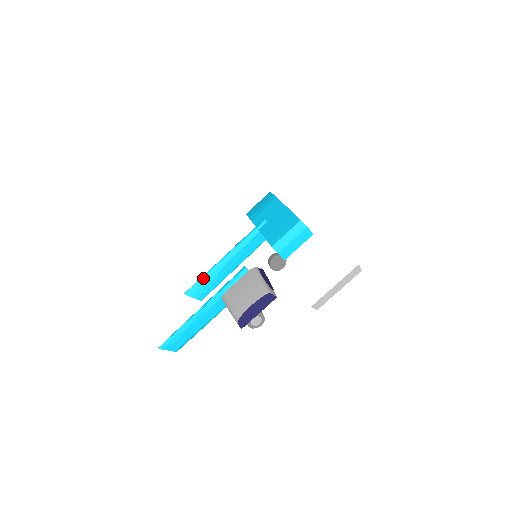
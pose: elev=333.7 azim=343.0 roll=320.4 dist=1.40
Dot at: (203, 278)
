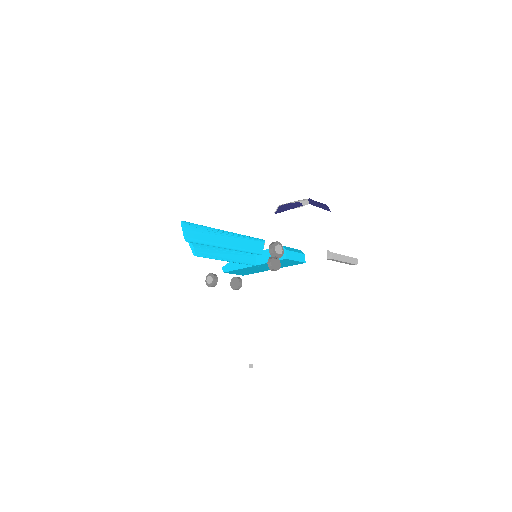
Dot at: occluded
